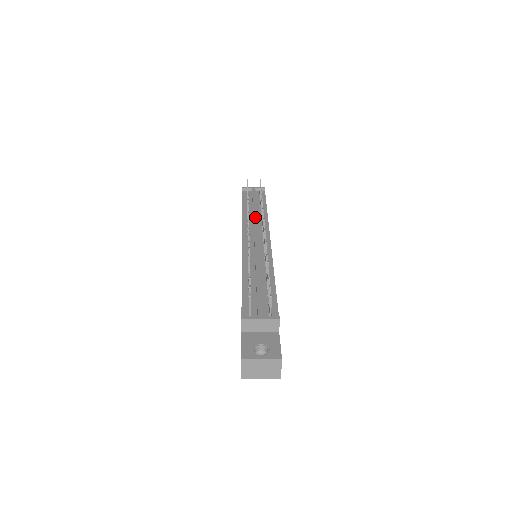
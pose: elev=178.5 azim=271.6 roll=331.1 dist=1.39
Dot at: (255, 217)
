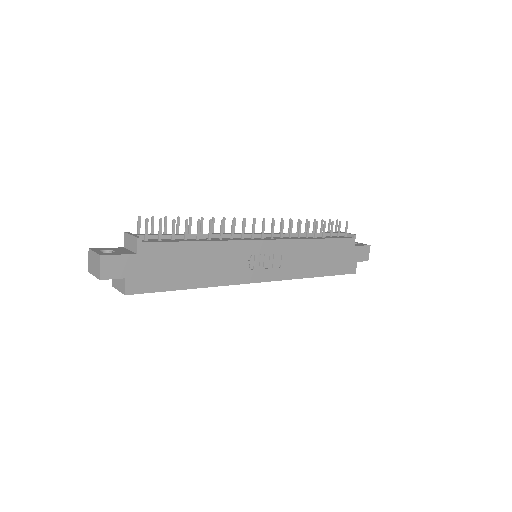
Dot at: occluded
